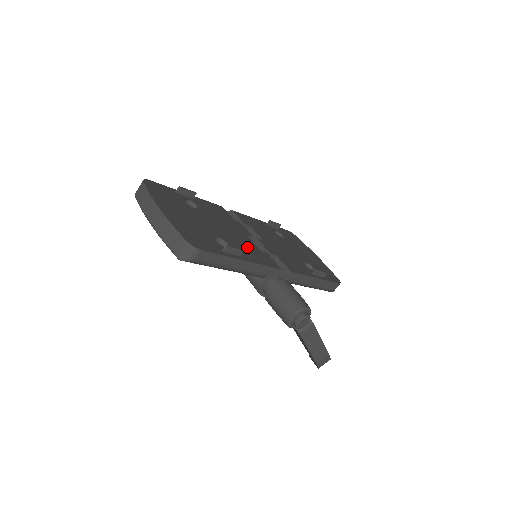
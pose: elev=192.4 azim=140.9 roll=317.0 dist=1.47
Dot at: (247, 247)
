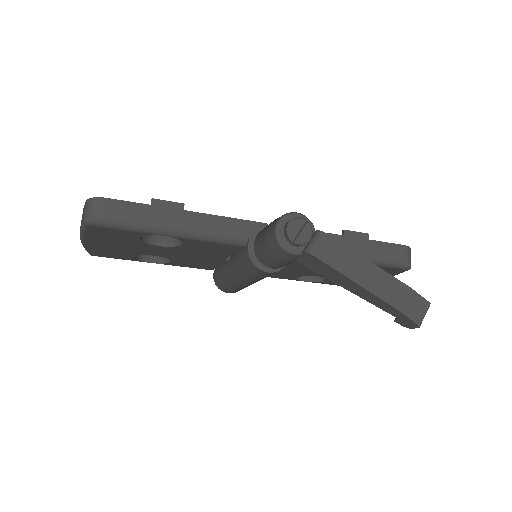
Dot at: occluded
